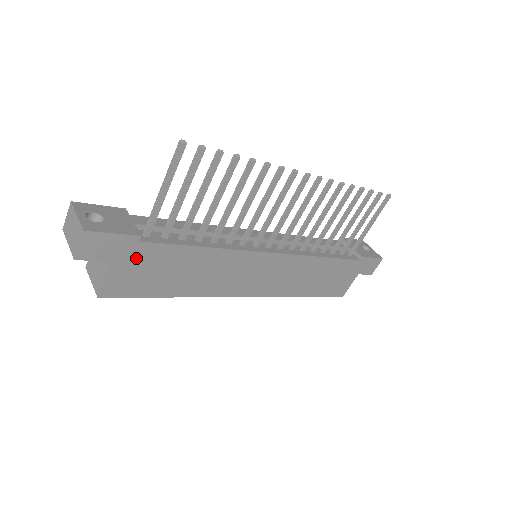
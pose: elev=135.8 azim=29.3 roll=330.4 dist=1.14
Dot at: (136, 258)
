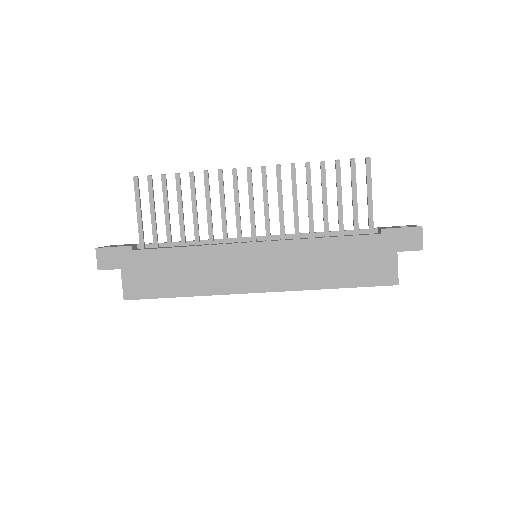
Dot at: (136, 264)
